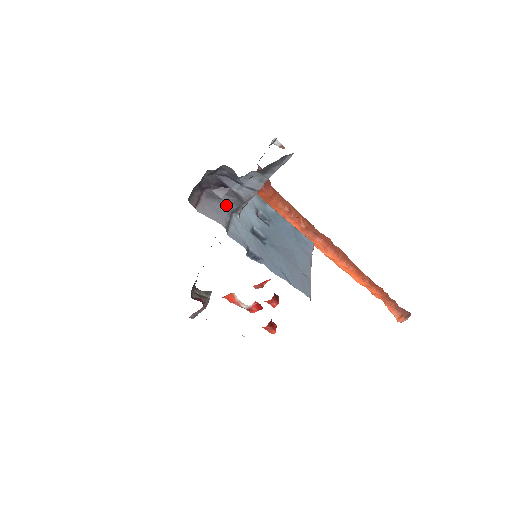
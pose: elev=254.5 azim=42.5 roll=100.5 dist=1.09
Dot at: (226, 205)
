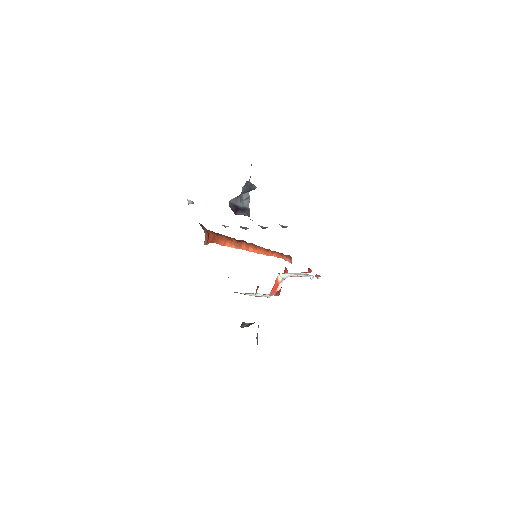
Dot at: occluded
